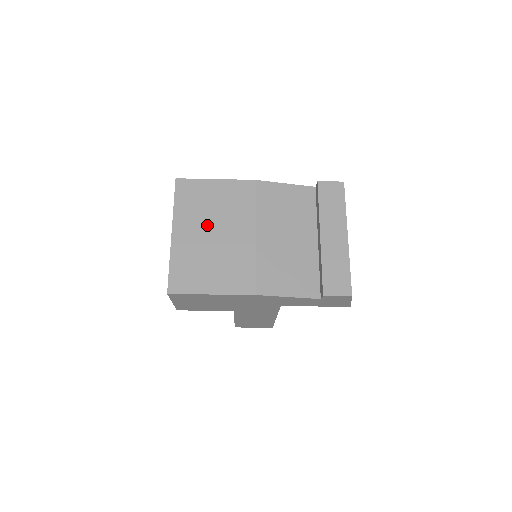
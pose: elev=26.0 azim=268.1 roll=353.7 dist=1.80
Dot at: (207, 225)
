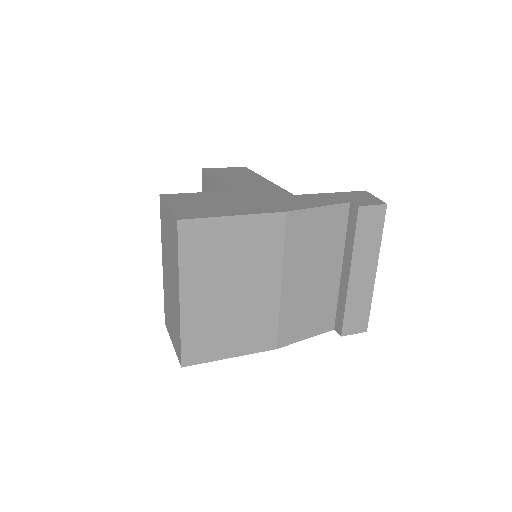
Dot at: (224, 282)
